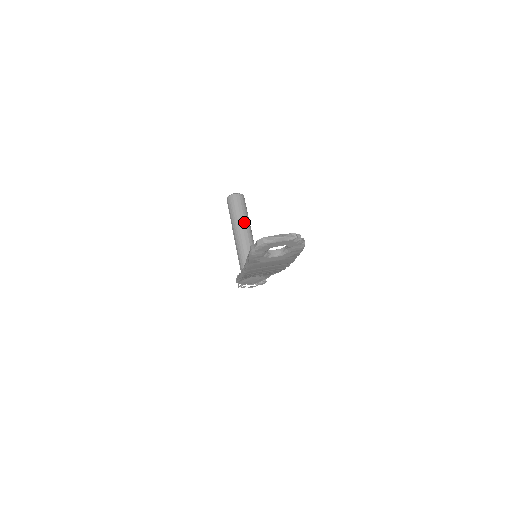
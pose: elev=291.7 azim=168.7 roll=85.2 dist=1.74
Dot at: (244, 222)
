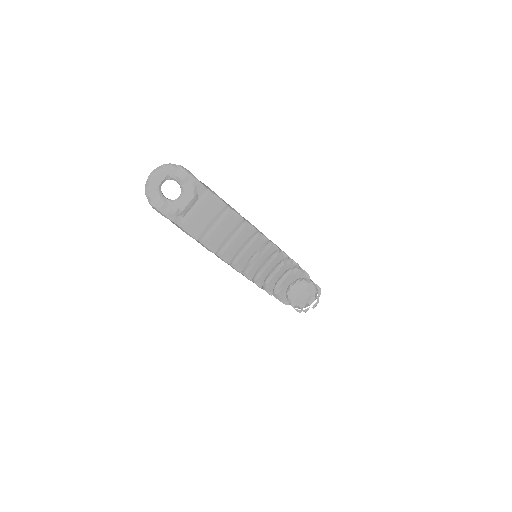
Dot at: occluded
